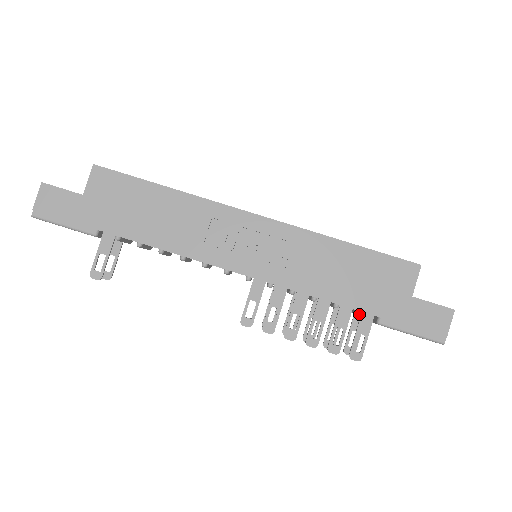
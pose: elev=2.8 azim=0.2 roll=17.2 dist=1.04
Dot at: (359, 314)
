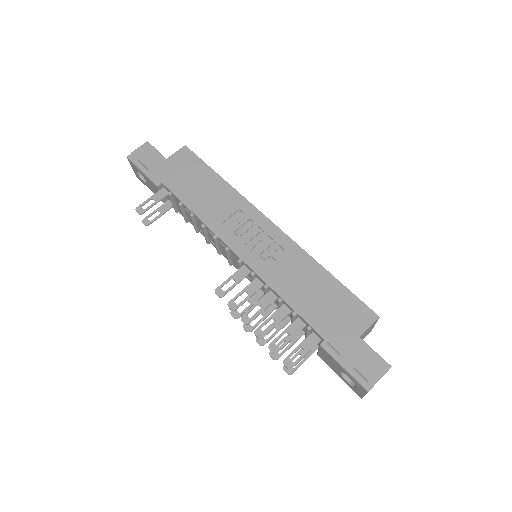
Dot at: (309, 329)
